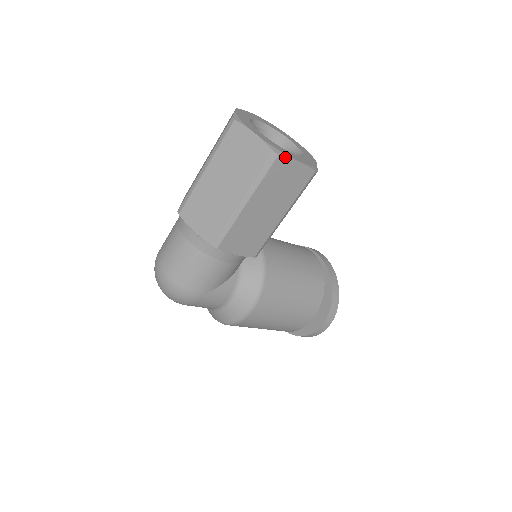
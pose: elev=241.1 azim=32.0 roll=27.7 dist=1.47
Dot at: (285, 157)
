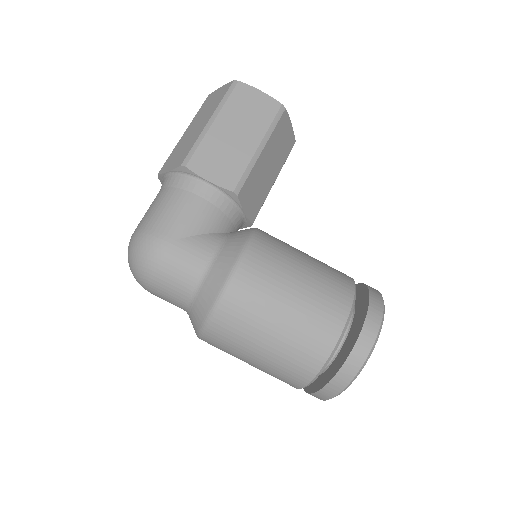
Dot at: (246, 84)
